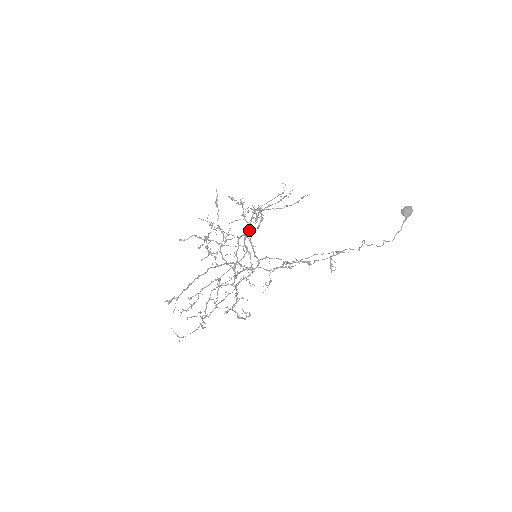
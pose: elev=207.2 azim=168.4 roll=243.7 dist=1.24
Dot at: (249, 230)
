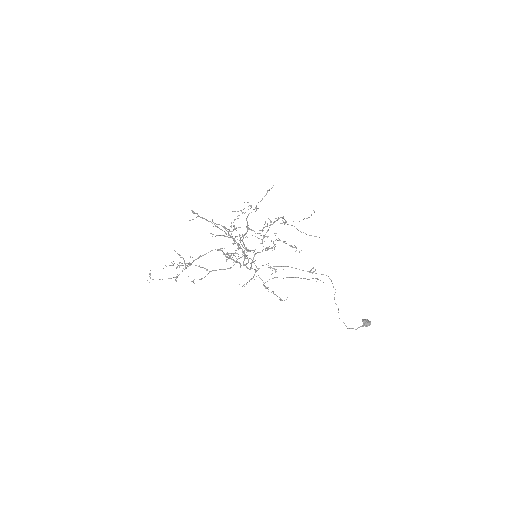
Dot at: occluded
